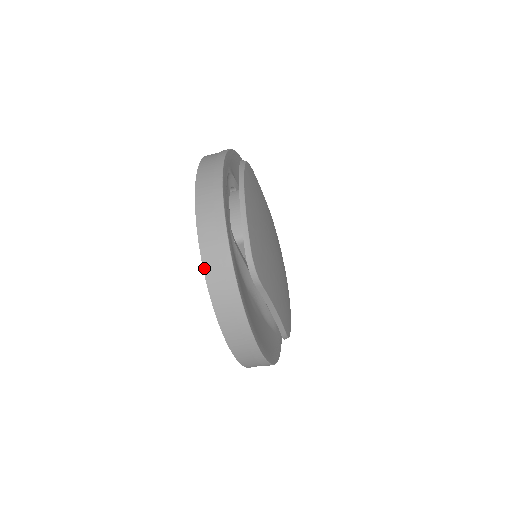
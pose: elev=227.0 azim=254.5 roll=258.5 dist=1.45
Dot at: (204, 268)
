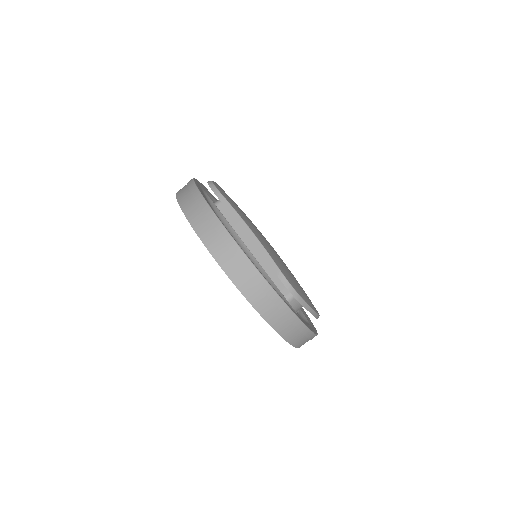
Dot at: (176, 194)
